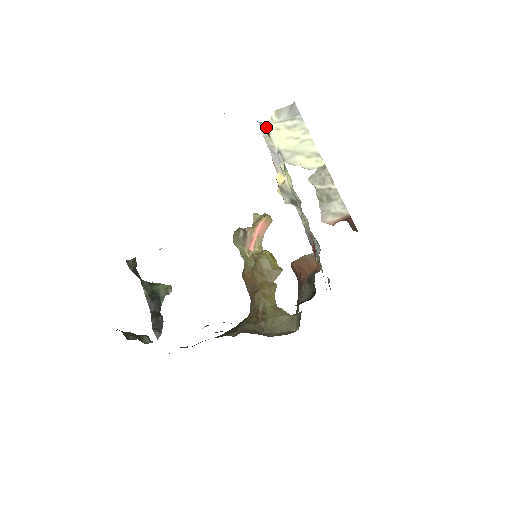
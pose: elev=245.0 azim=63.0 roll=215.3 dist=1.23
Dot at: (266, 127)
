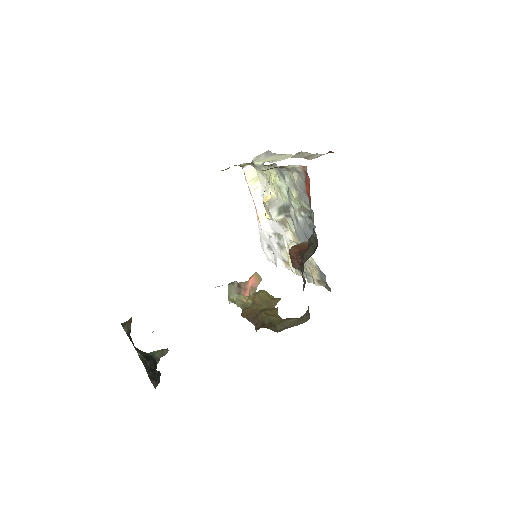
Dot at: (250, 170)
